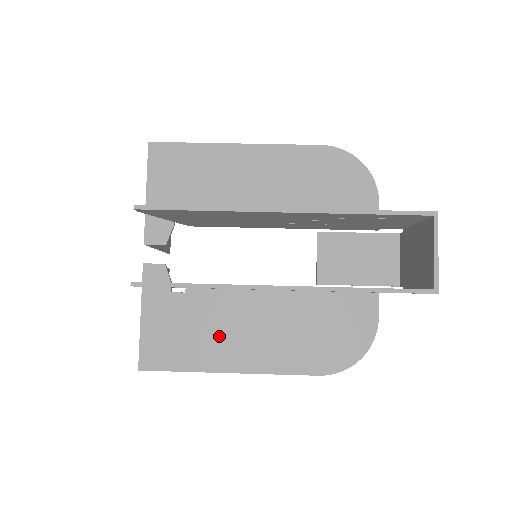
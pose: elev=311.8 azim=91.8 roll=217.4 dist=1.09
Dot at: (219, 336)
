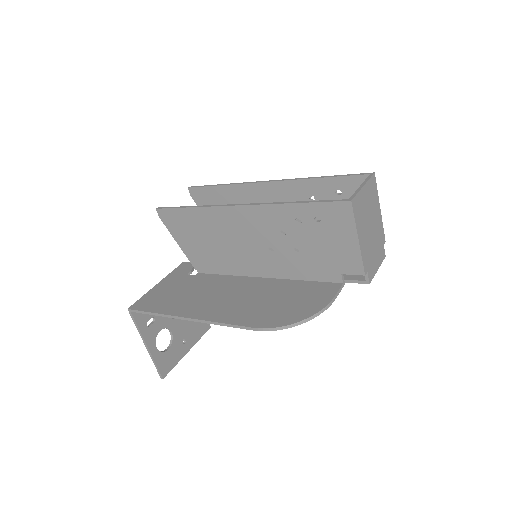
Dot at: (197, 297)
